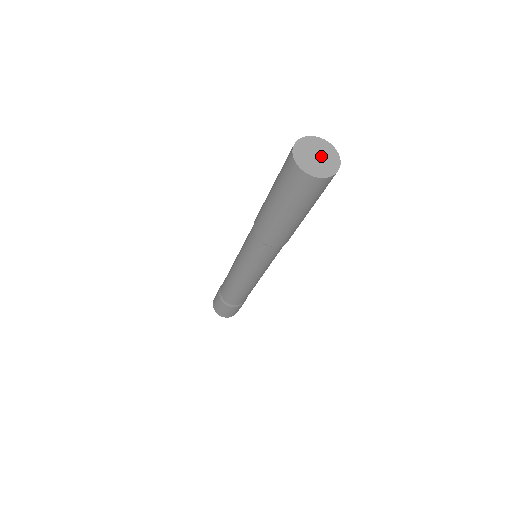
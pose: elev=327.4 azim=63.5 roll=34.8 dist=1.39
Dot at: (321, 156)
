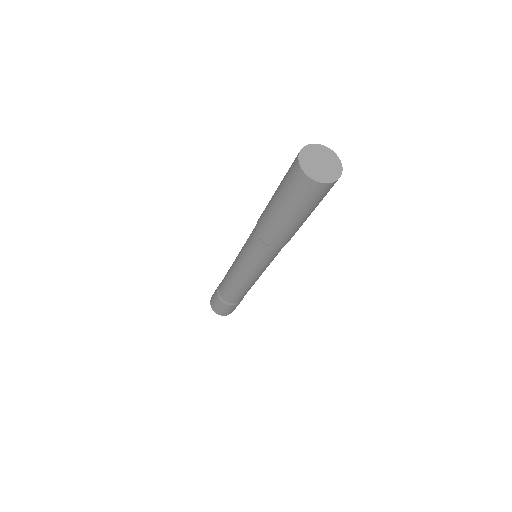
Dot at: (325, 163)
